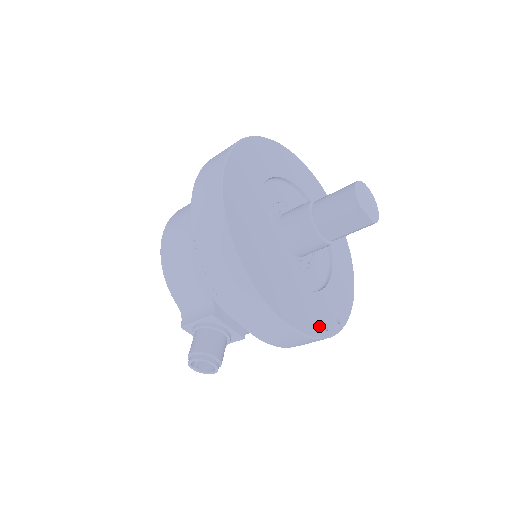
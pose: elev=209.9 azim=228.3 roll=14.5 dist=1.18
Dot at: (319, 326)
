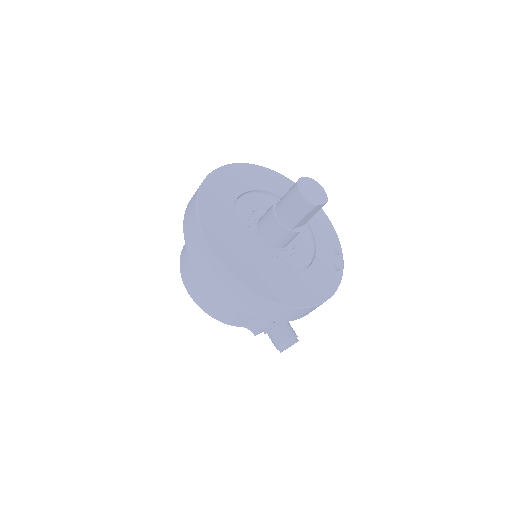
Dot at: (335, 274)
